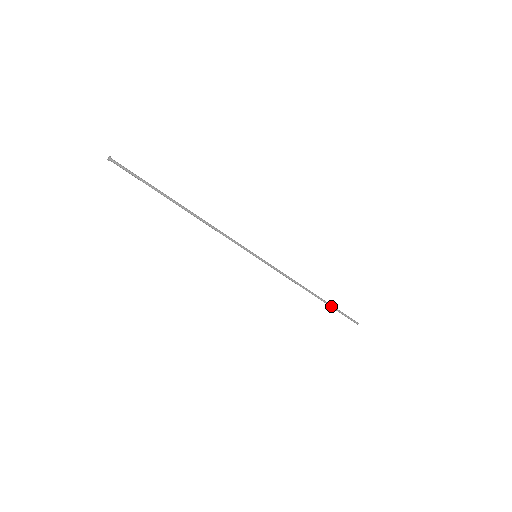
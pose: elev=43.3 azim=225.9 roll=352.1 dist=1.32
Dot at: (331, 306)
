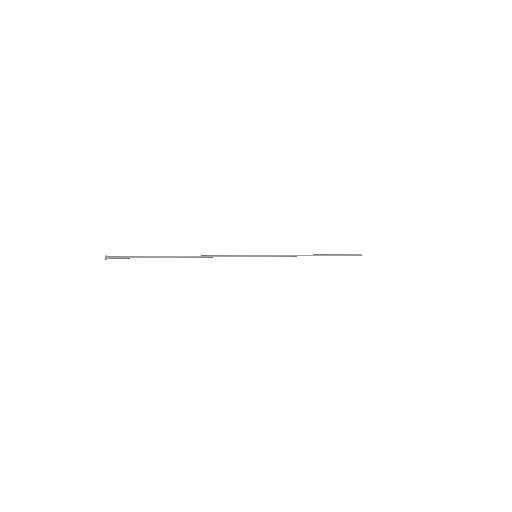
Dot at: occluded
